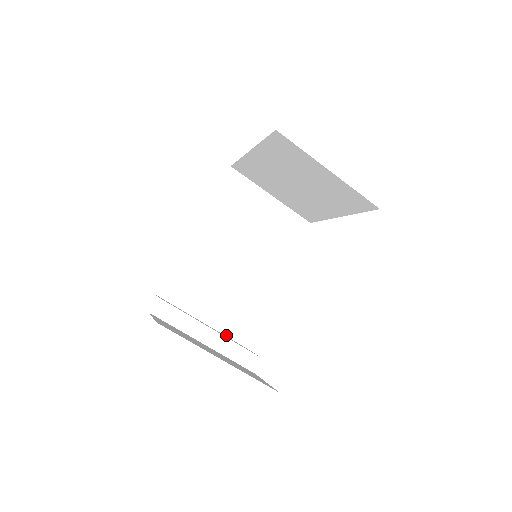
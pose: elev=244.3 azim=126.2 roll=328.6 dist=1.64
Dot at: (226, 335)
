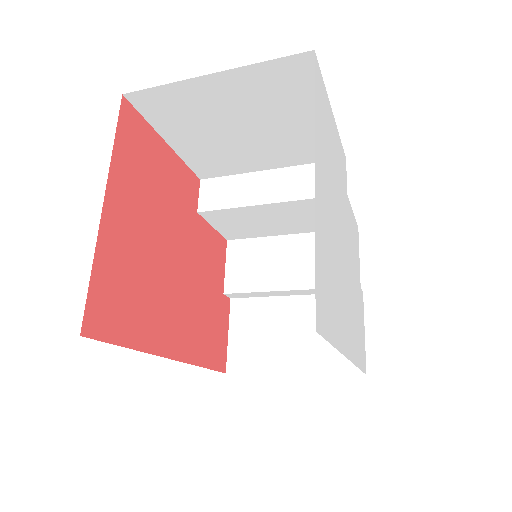
Dot at: occluded
